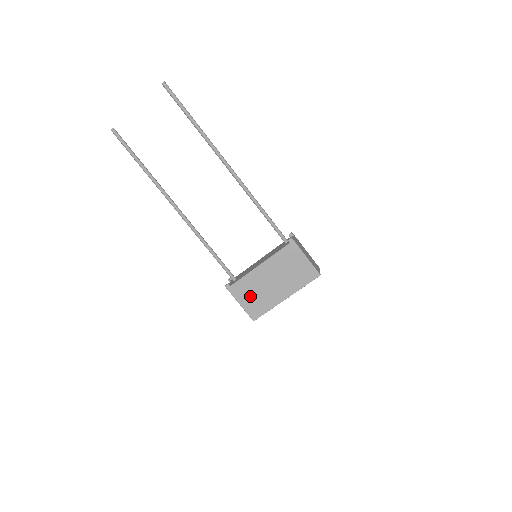
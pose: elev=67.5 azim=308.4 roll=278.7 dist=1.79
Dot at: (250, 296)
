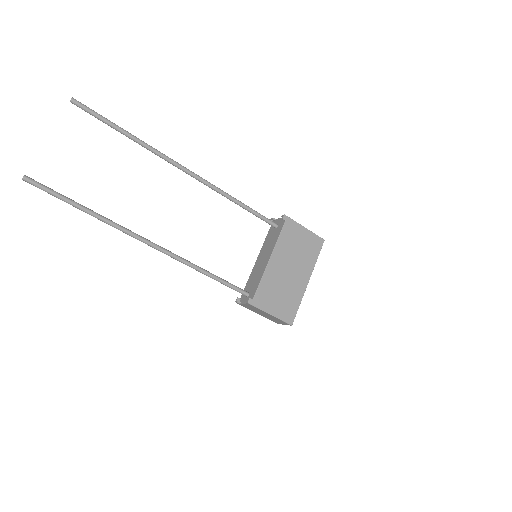
Dot at: (276, 299)
